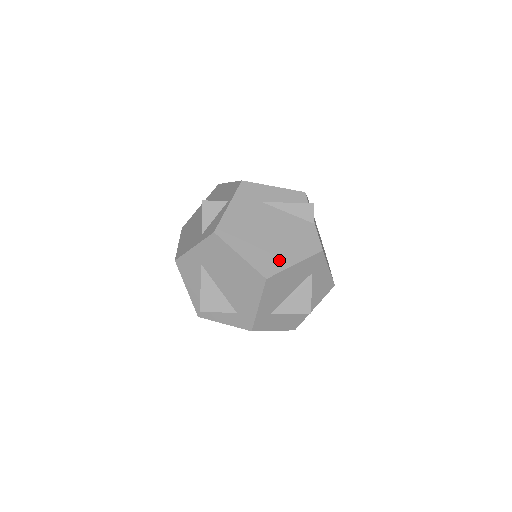
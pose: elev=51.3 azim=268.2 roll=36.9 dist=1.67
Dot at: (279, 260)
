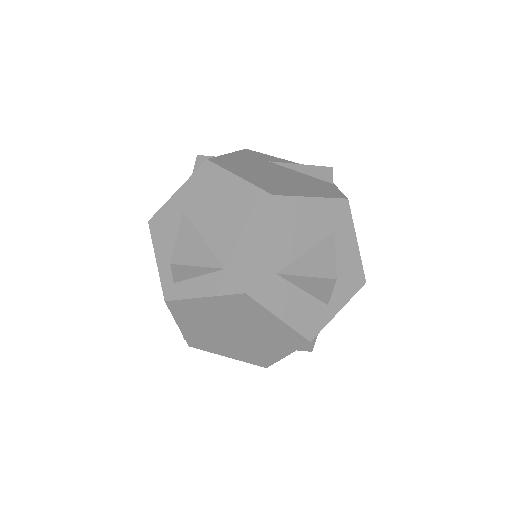
Dot at: (290, 190)
